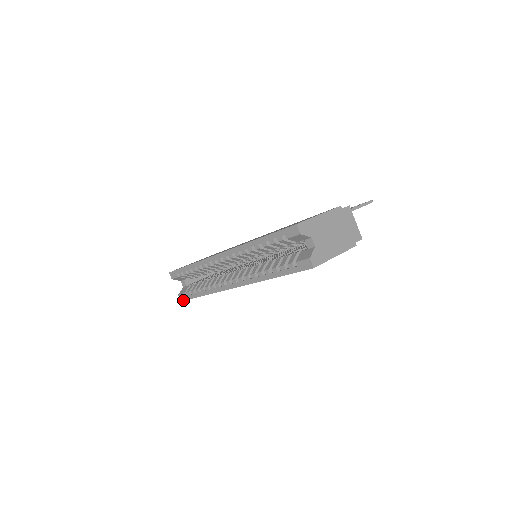
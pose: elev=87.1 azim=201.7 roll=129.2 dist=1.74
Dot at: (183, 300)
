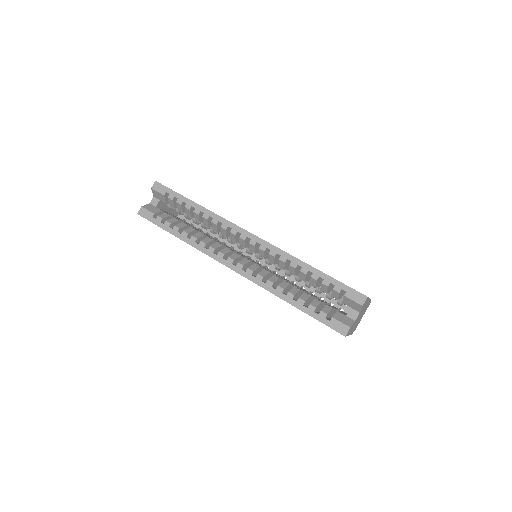
Dot at: (143, 216)
